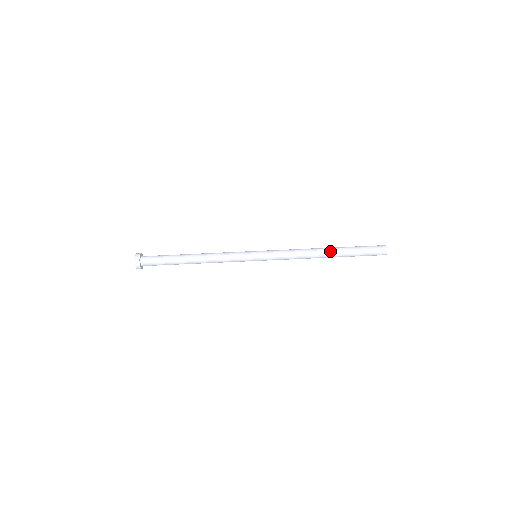
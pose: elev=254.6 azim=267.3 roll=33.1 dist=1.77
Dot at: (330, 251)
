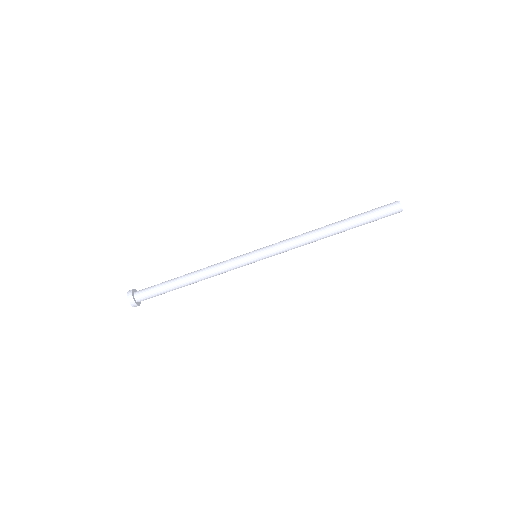
Dot at: (334, 223)
